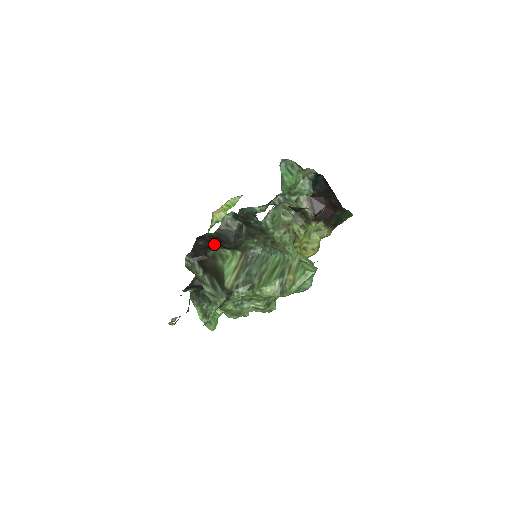
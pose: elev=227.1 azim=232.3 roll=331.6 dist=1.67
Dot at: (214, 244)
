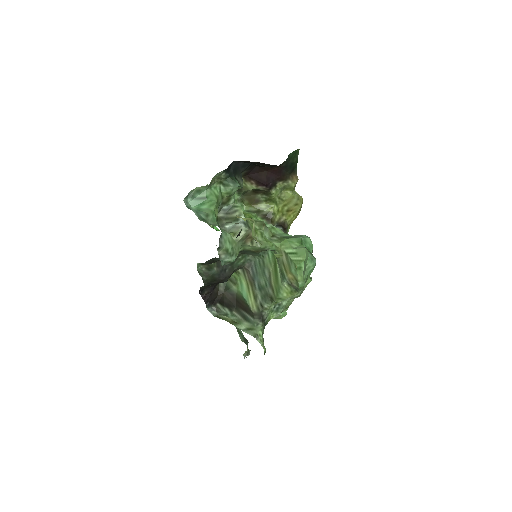
Dot at: occluded
